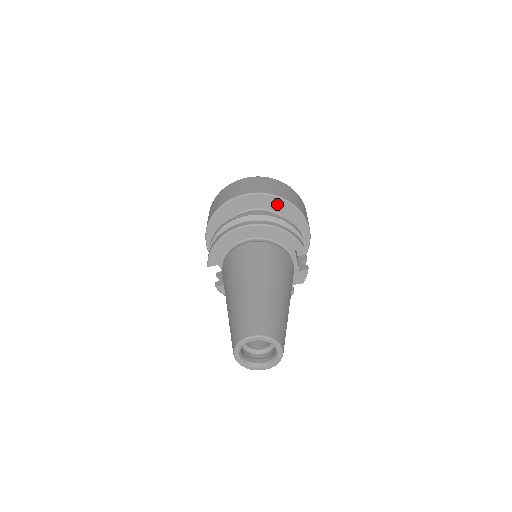
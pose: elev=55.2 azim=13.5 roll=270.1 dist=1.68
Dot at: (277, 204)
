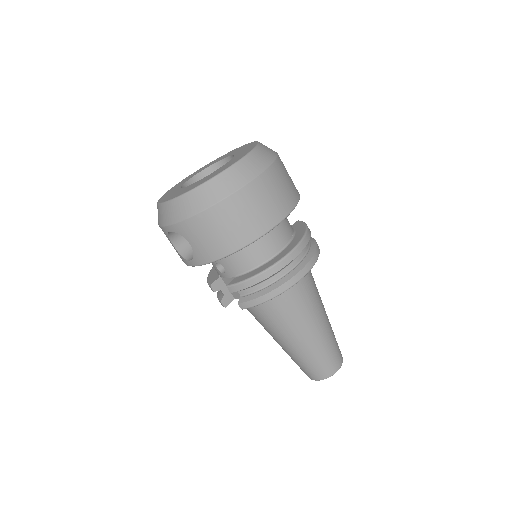
Dot at: occluded
